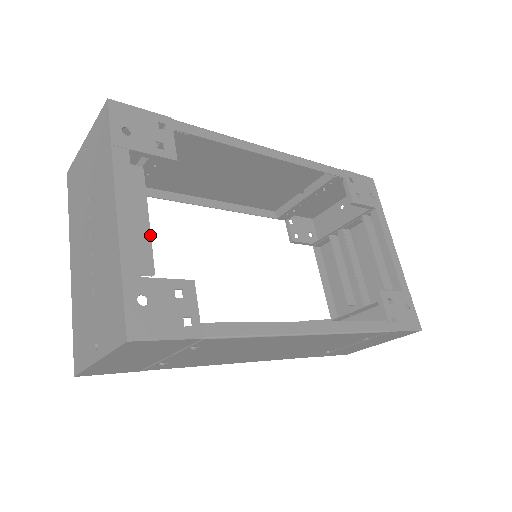
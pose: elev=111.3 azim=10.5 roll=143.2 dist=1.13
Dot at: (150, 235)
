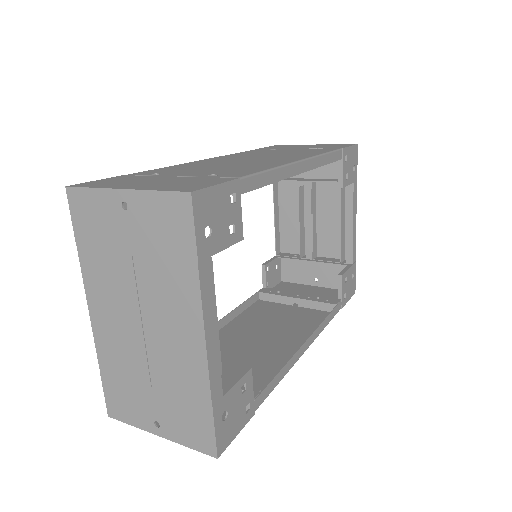
Dot at: (218, 335)
